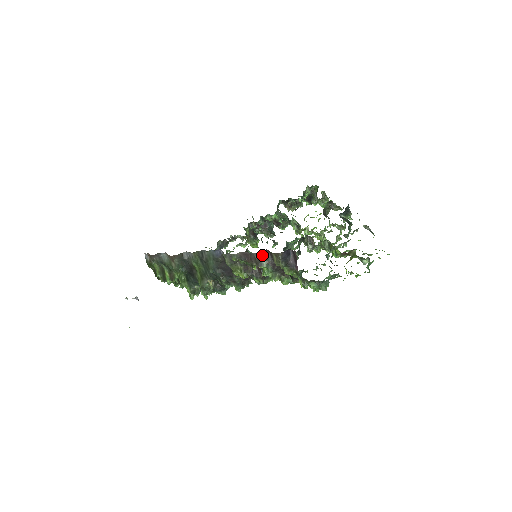
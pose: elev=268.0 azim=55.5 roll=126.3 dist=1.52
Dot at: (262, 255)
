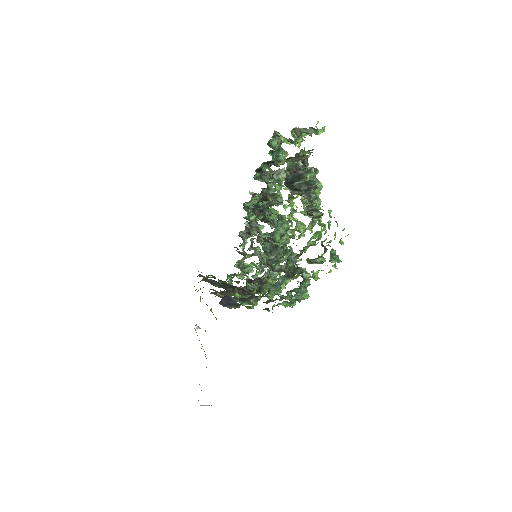
Dot at: (221, 296)
